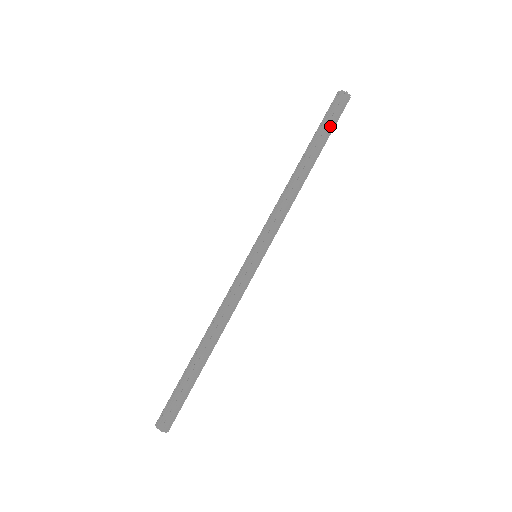
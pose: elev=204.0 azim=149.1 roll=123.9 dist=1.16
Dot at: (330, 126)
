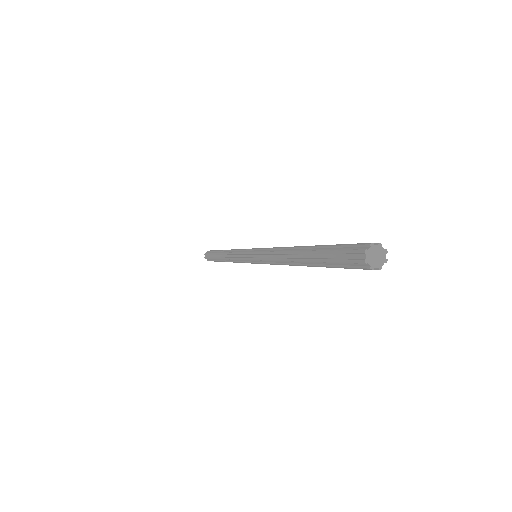
Dot at: occluded
